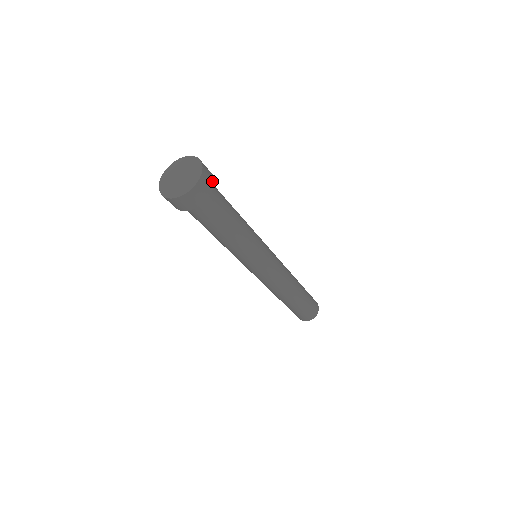
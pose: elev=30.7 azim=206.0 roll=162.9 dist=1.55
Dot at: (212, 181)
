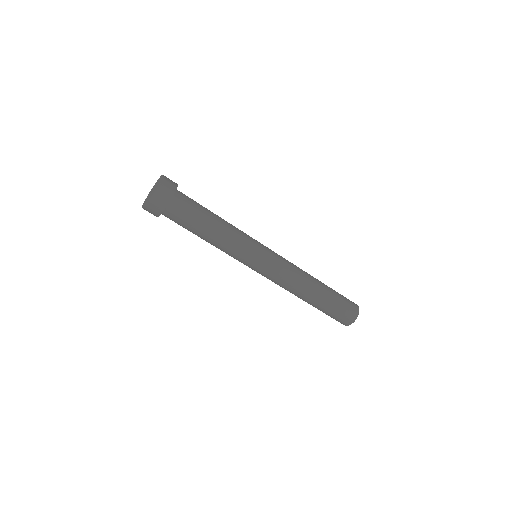
Dot at: (168, 199)
